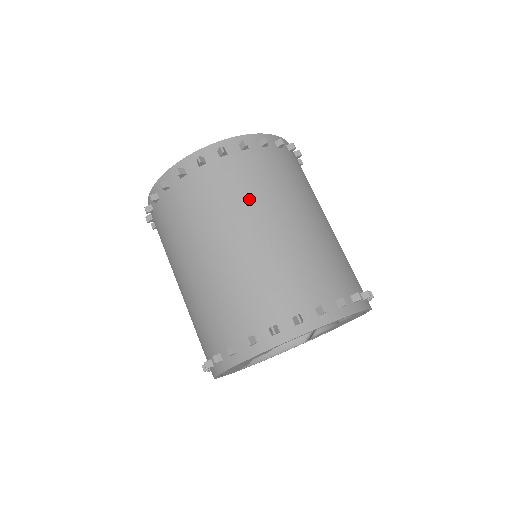
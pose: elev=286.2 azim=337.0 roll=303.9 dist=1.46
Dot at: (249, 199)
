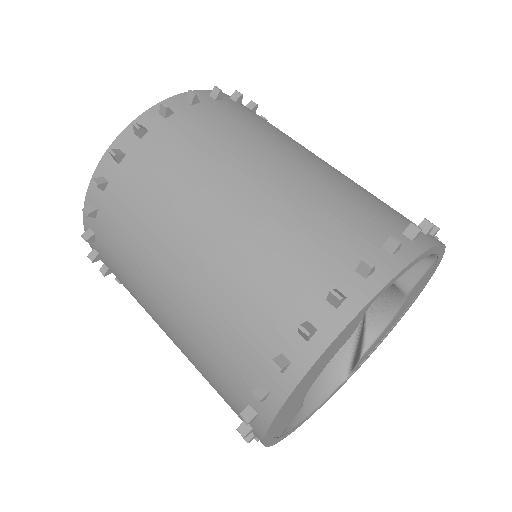
Dot at: (249, 137)
